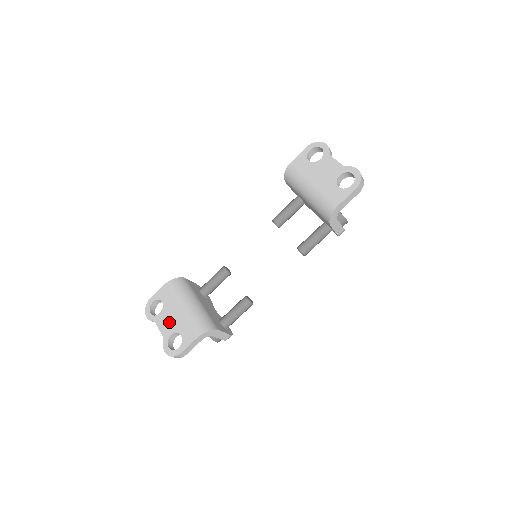
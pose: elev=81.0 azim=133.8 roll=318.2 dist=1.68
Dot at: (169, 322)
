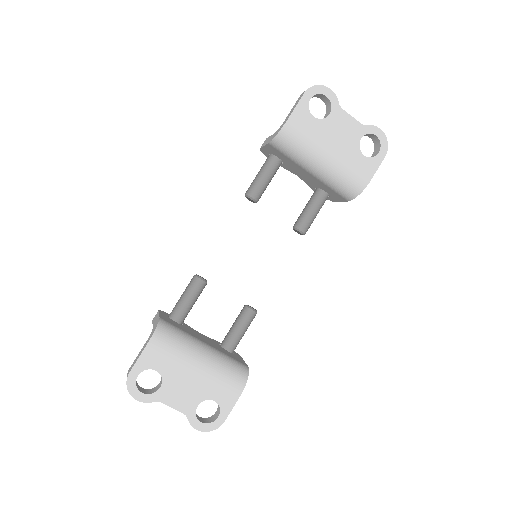
Dot at: (185, 392)
